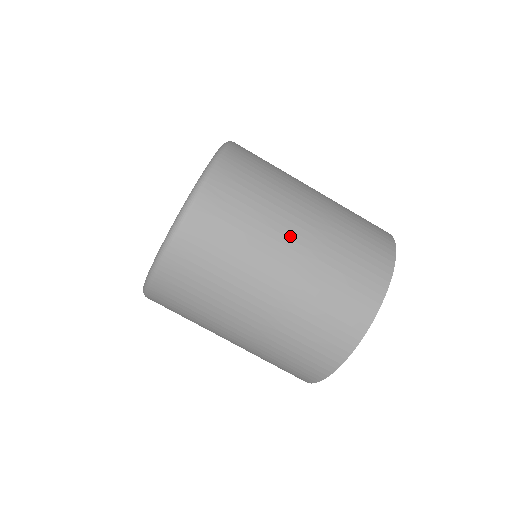
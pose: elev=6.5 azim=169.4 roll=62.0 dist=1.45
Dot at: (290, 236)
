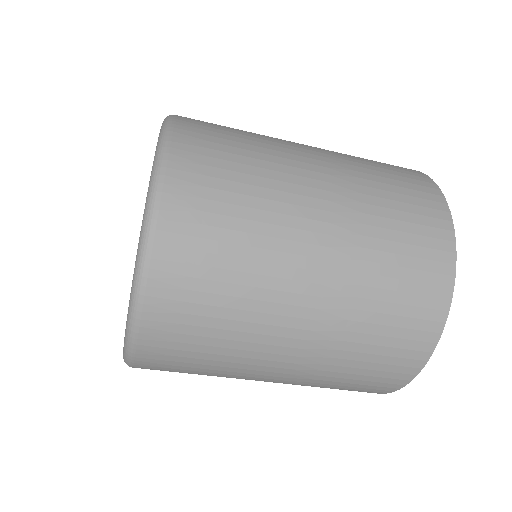
Dot at: (305, 161)
